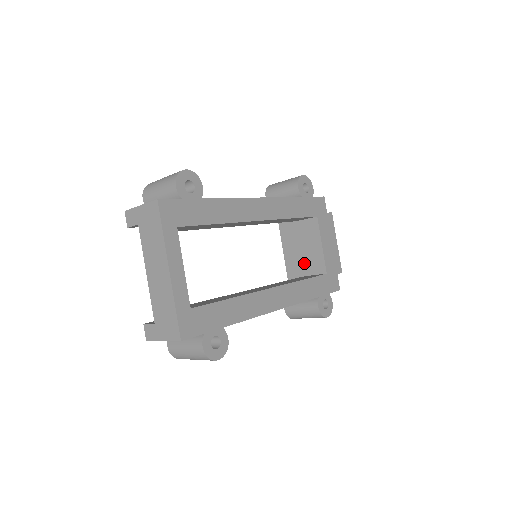
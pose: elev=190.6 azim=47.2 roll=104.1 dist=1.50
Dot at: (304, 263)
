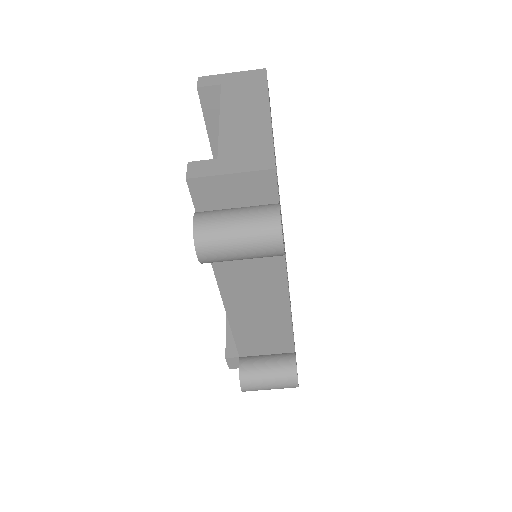
Dot at: occluded
